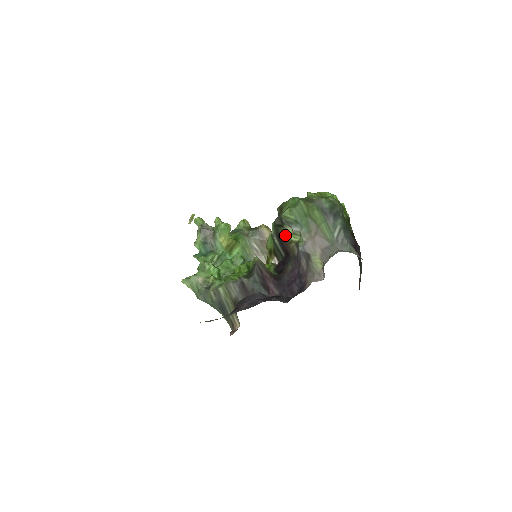
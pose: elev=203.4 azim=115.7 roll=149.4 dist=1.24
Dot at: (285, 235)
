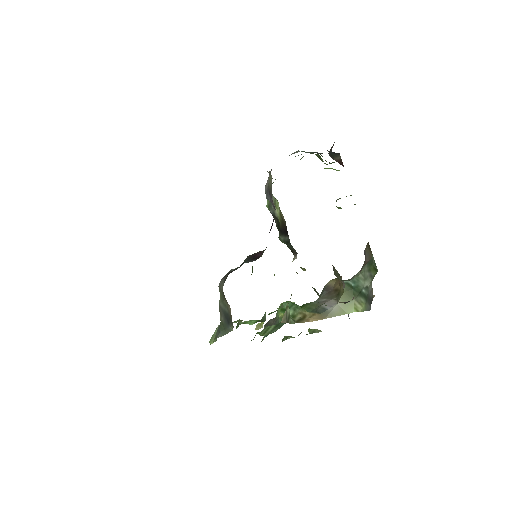
Dot at: (279, 221)
